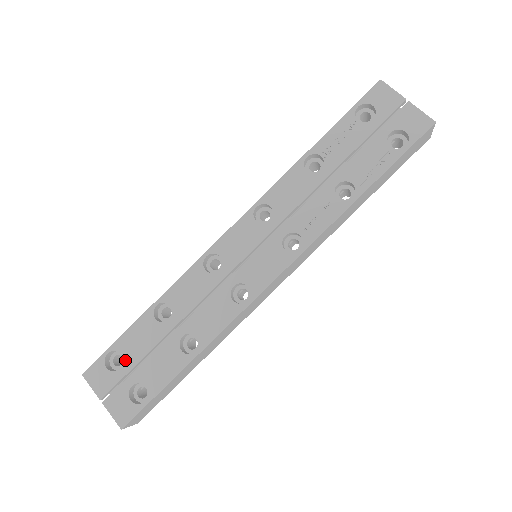
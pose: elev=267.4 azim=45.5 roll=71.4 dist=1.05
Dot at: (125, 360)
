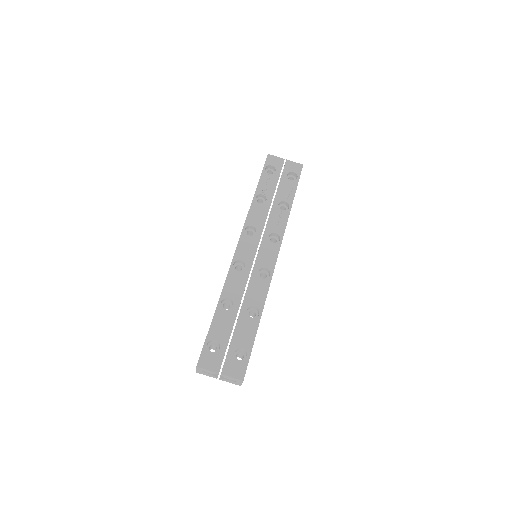
Dot at: (220, 342)
